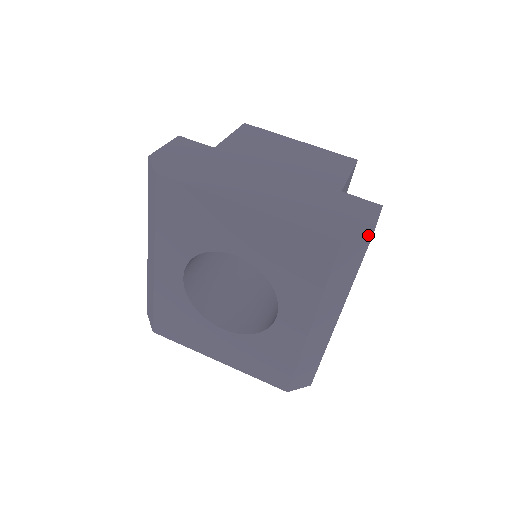
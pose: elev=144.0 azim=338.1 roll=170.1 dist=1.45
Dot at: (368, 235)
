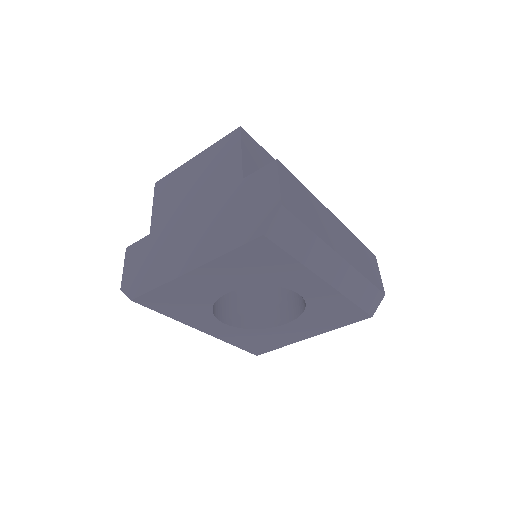
Dot at: (278, 207)
